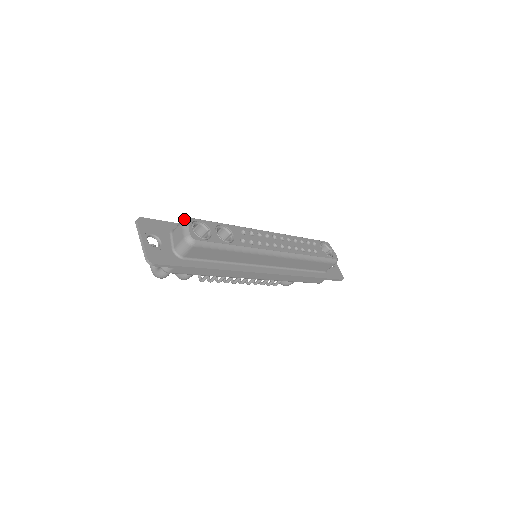
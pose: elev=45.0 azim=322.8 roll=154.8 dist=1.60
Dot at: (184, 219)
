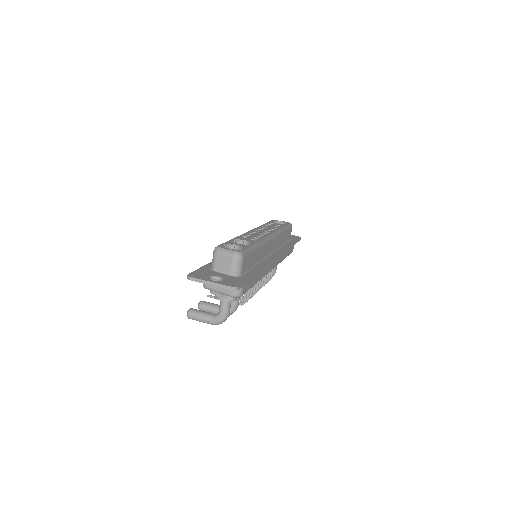
Dot at: (216, 249)
